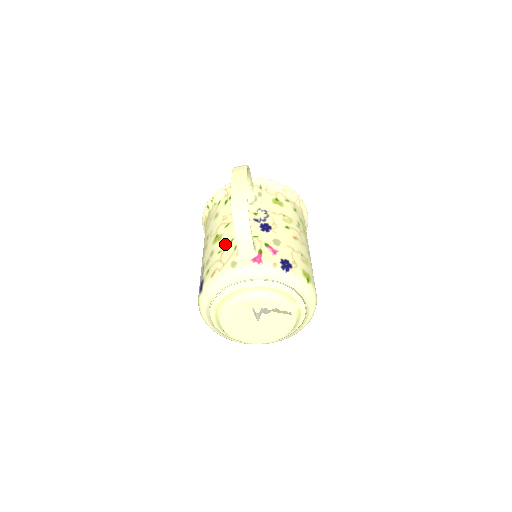
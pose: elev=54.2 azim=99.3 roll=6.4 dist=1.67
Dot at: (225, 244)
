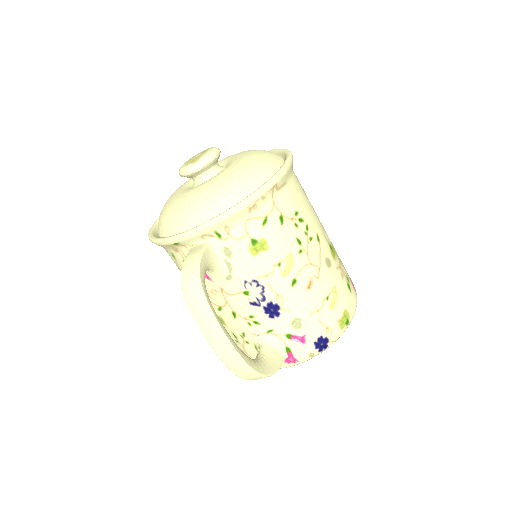
Dot at: (238, 337)
